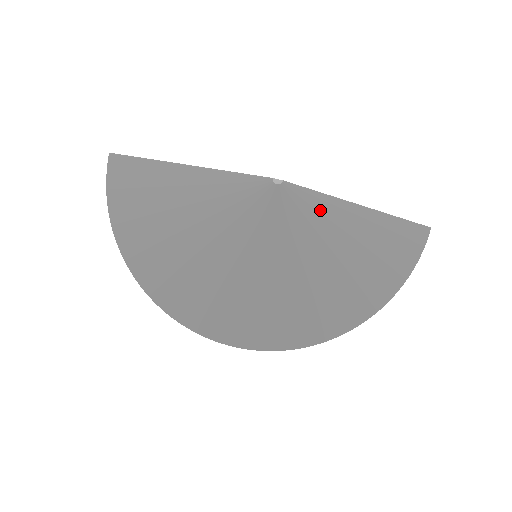
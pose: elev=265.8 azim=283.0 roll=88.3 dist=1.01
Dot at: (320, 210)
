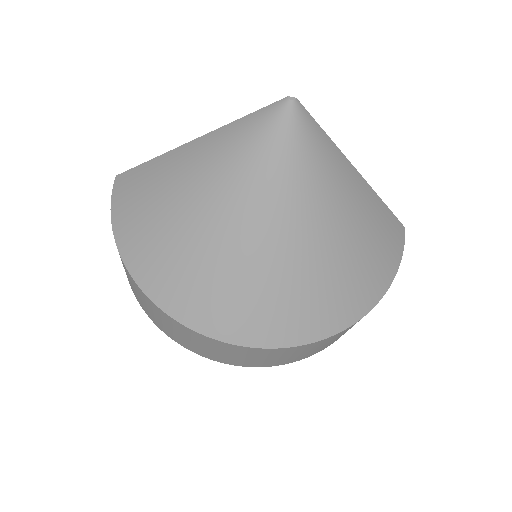
Dot at: (323, 144)
